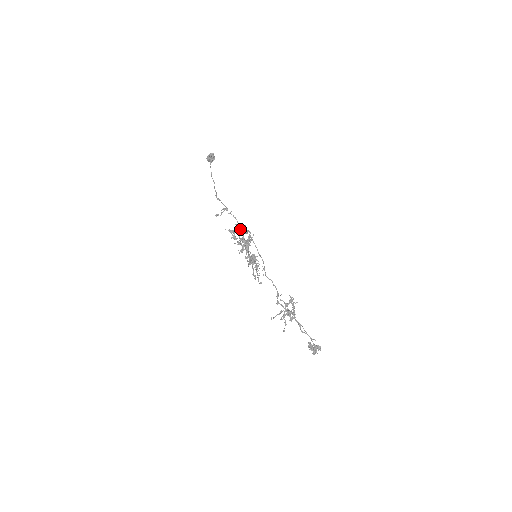
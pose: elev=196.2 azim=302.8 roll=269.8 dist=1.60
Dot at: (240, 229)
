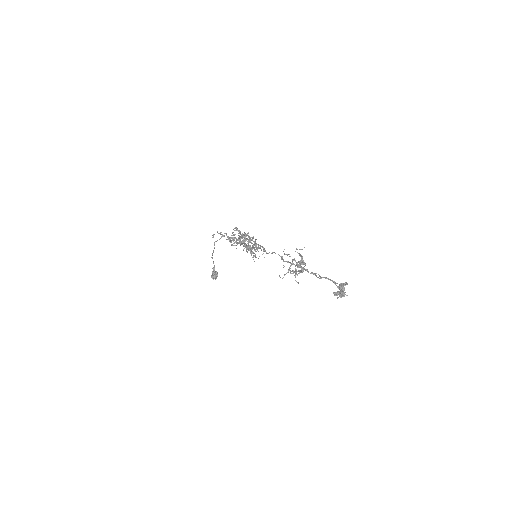
Dot at: occluded
